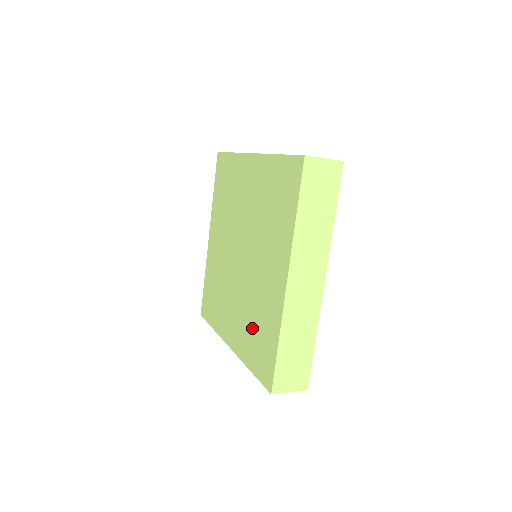
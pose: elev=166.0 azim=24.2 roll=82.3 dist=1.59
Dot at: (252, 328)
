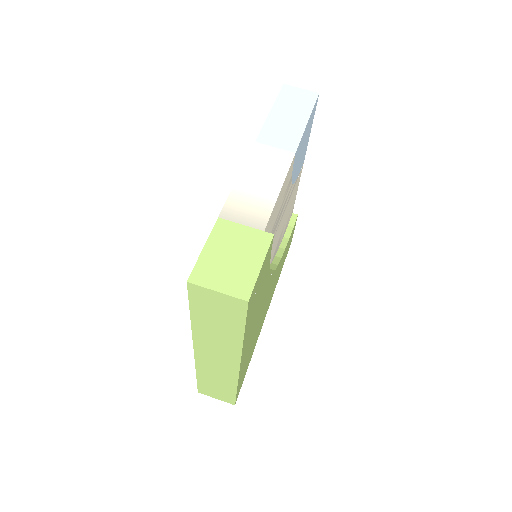
Dot at: occluded
